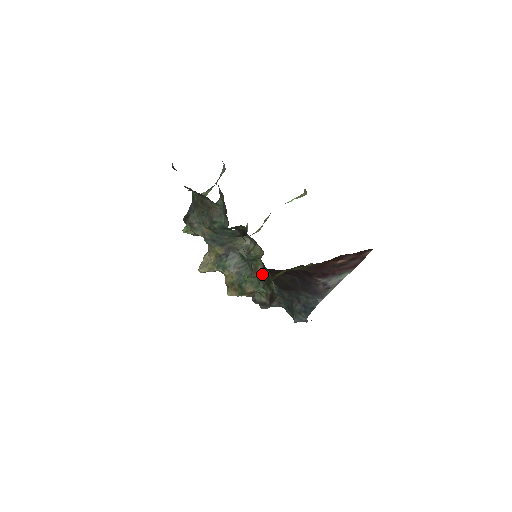
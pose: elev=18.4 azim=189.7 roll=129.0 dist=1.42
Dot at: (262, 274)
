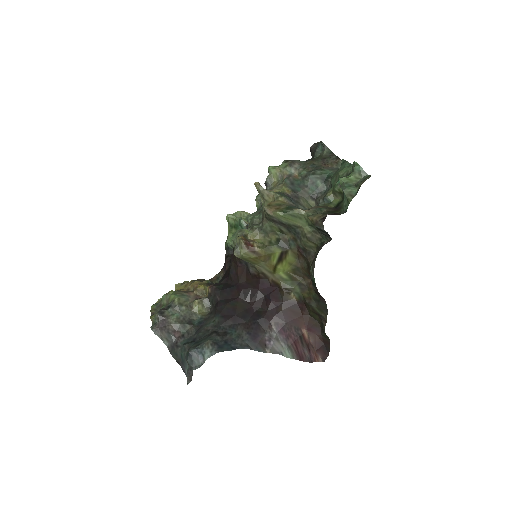
Dot at: (330, 208)
